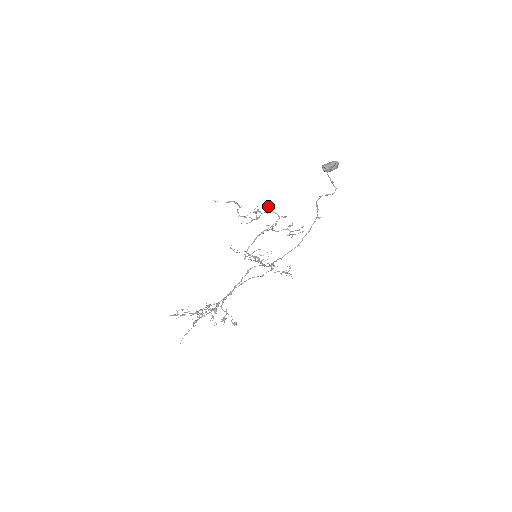
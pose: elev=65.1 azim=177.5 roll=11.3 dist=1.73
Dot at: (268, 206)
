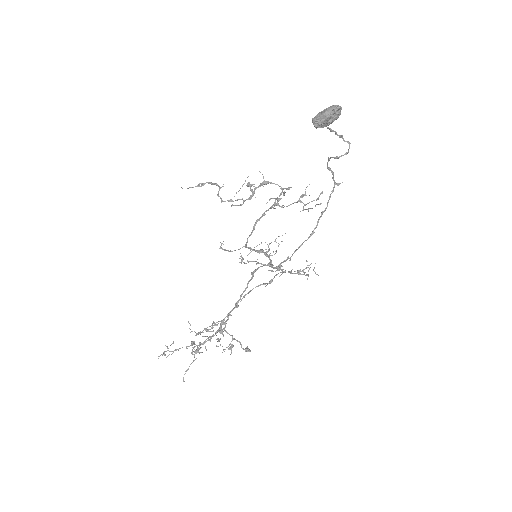
Dot at: occluded
